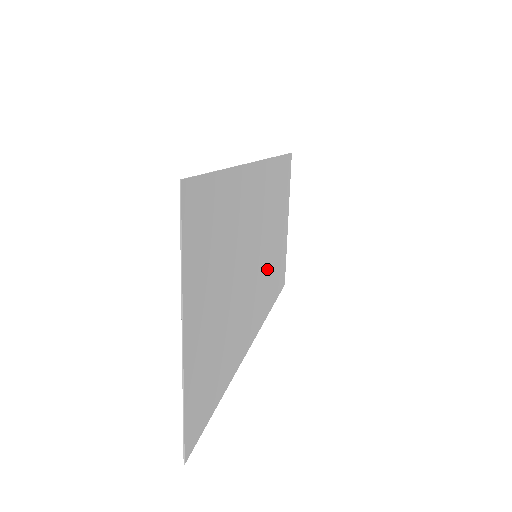
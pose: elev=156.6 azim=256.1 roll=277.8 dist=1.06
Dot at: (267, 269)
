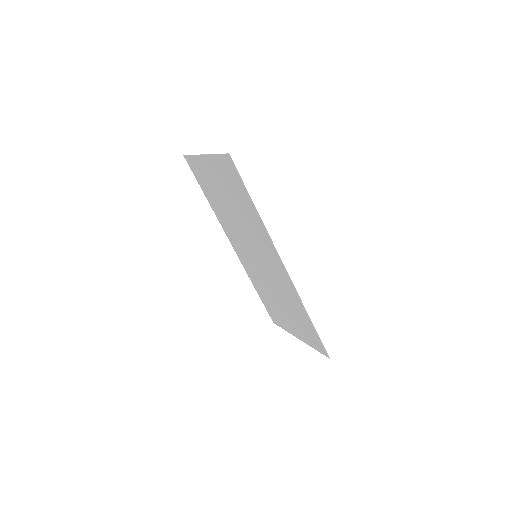
Dot at: (233, 225)
